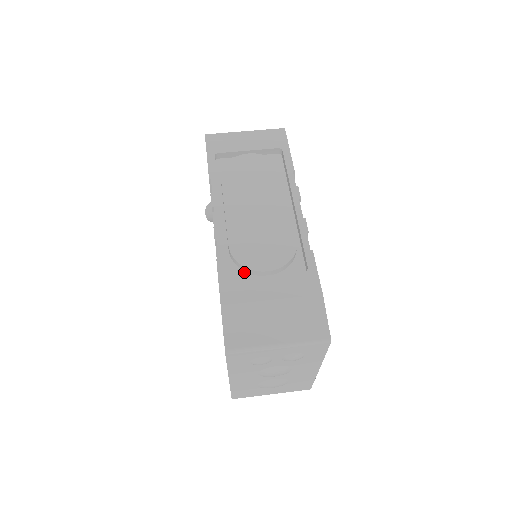
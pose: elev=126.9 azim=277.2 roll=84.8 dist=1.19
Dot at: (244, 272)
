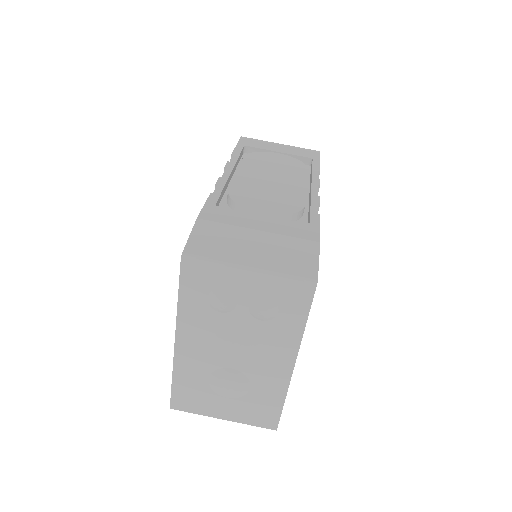
Dot at: occluded
